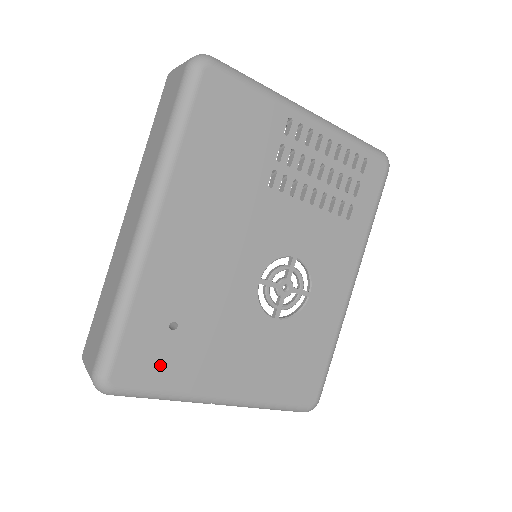
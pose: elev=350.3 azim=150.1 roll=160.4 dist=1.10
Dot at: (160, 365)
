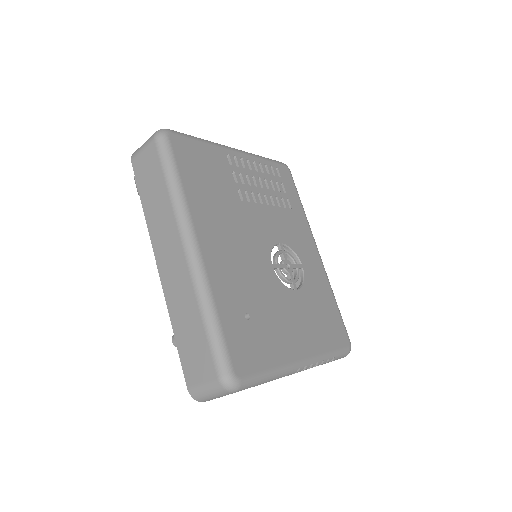
Dot at: (256, 350)
